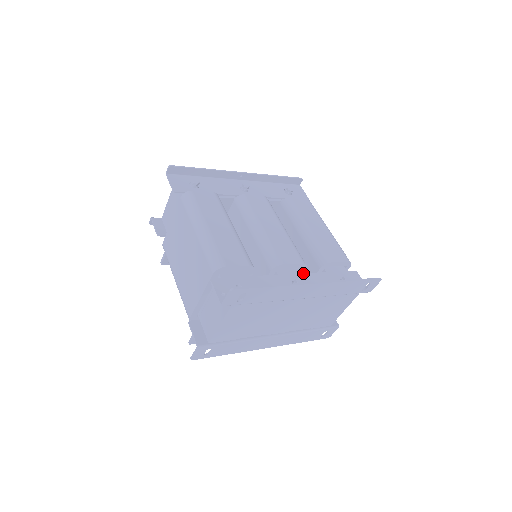
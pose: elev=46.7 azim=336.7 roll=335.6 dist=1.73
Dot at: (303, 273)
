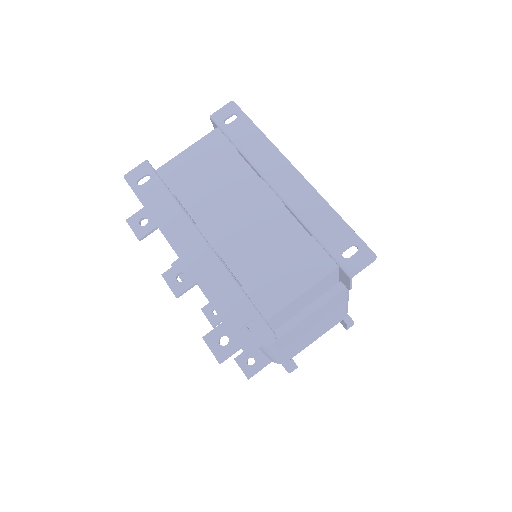
Dot at: occluded
